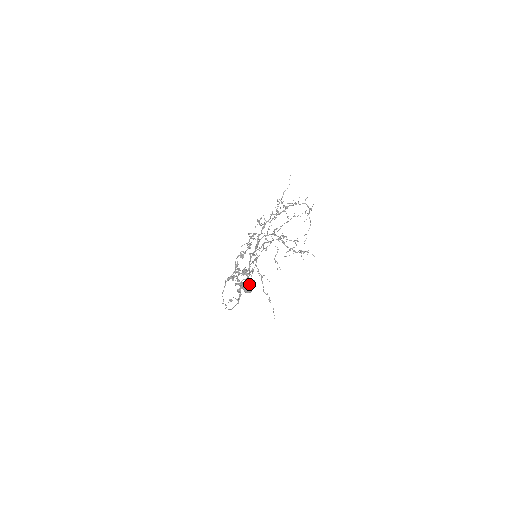
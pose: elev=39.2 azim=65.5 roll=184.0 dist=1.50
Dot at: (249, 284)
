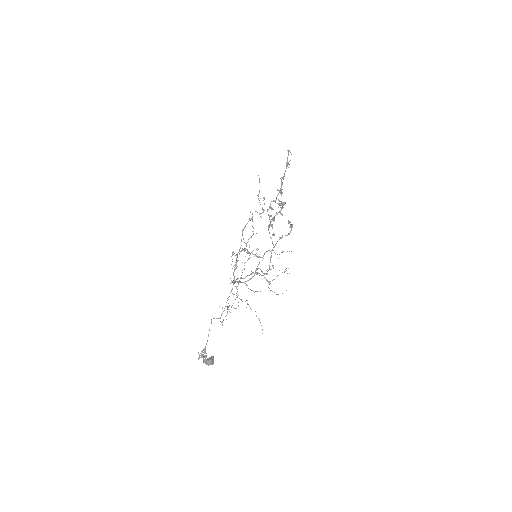
Dot at: (207, 364)
